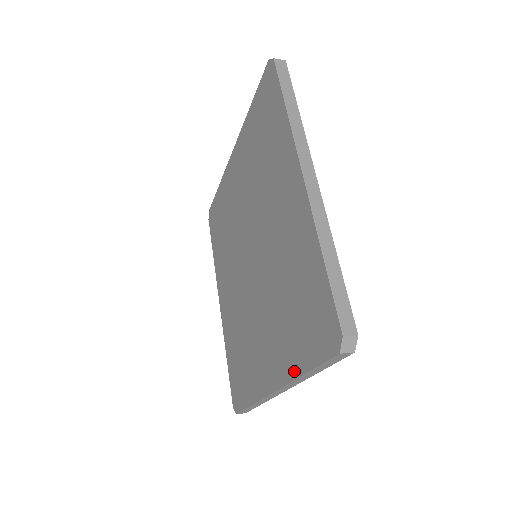
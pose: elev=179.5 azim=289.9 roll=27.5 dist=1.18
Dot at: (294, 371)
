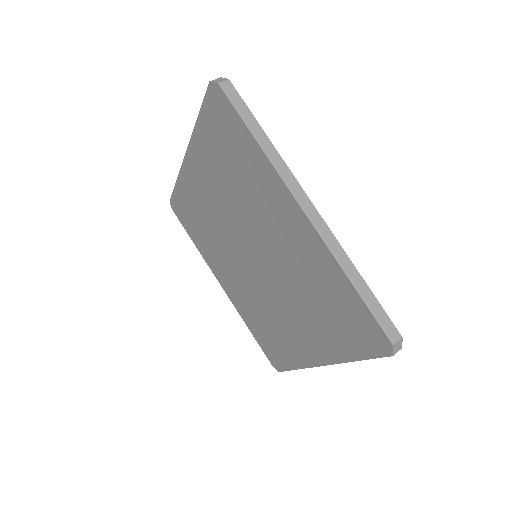
Dot at: (342, 357)
